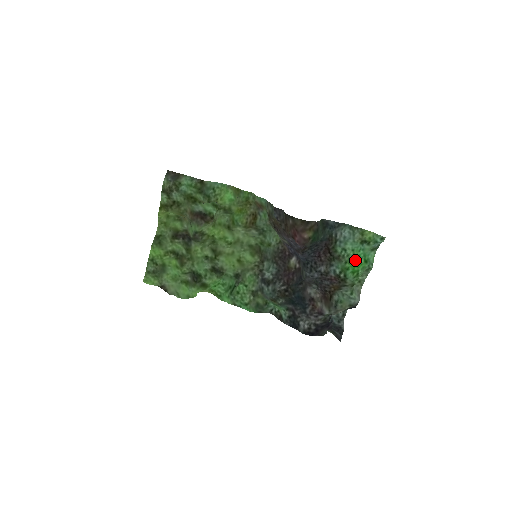
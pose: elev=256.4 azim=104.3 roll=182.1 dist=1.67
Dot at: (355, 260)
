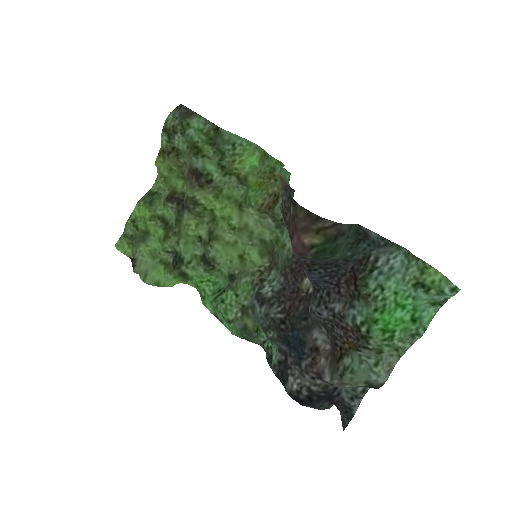
Dot at: (394, 311)
